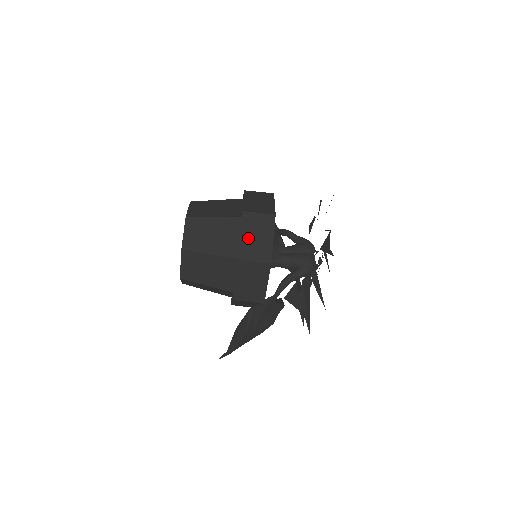
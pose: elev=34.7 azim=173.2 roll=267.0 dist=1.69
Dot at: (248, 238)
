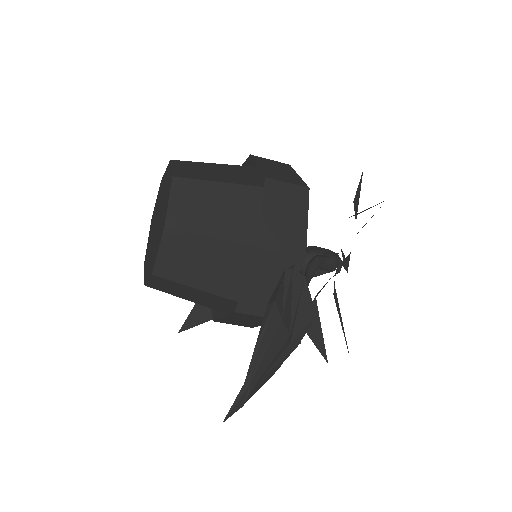
Dot at: (268, 168)
